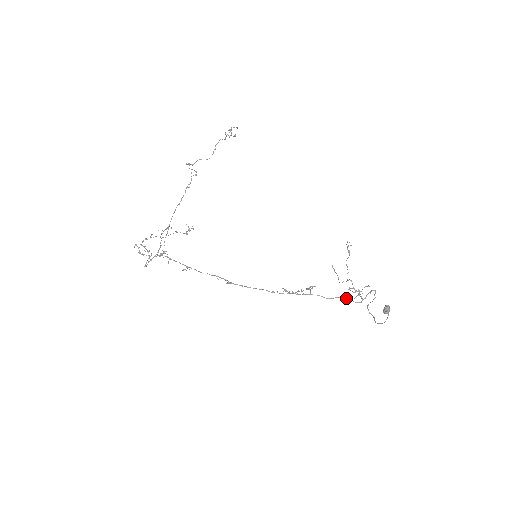
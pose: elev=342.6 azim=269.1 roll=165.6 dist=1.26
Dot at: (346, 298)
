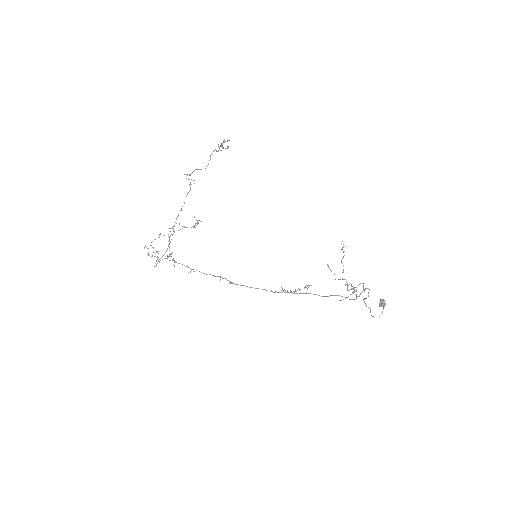
Dot at: (341, 296)
